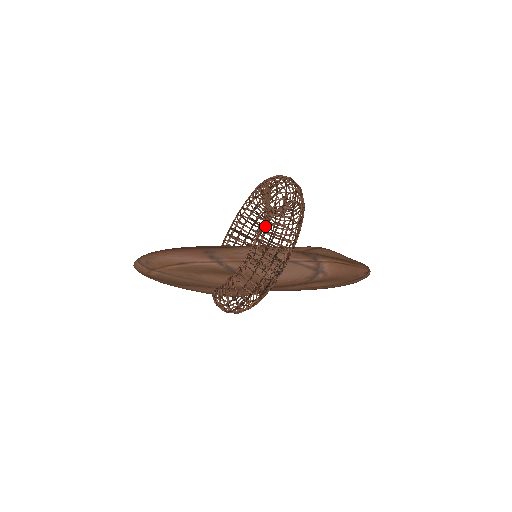
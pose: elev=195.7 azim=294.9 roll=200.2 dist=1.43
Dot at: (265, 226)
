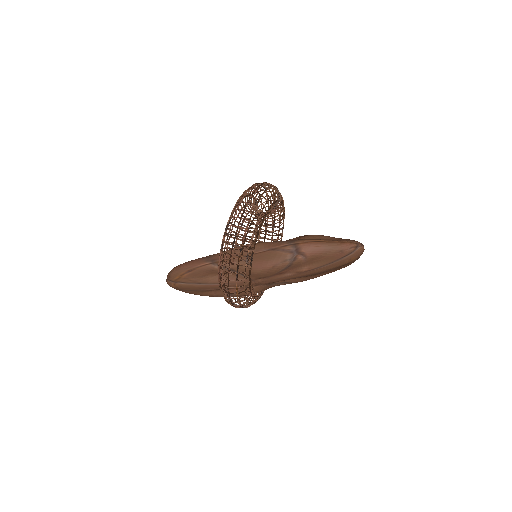
Dot at: (241, 225)
